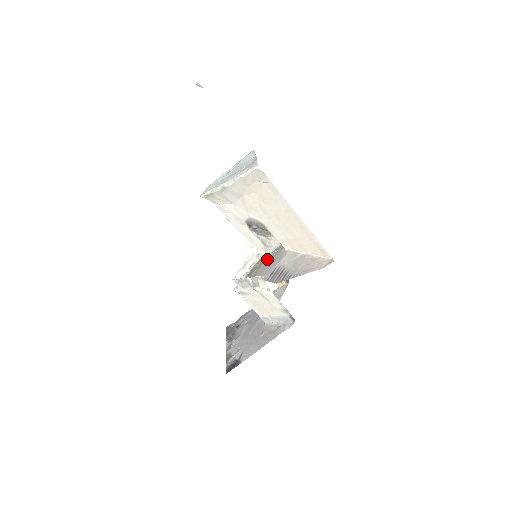
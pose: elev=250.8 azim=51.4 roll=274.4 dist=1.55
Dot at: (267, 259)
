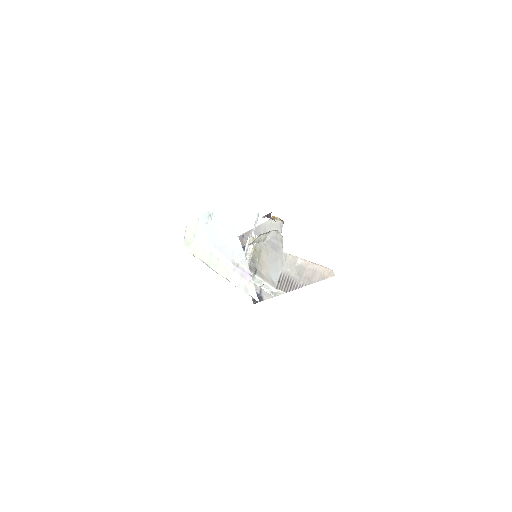
Dot at: (266, 250)
